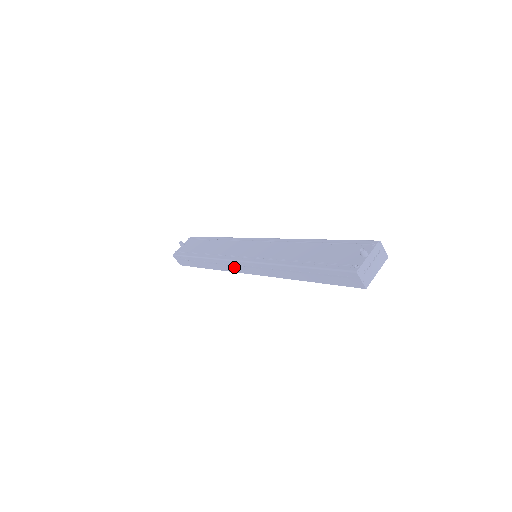
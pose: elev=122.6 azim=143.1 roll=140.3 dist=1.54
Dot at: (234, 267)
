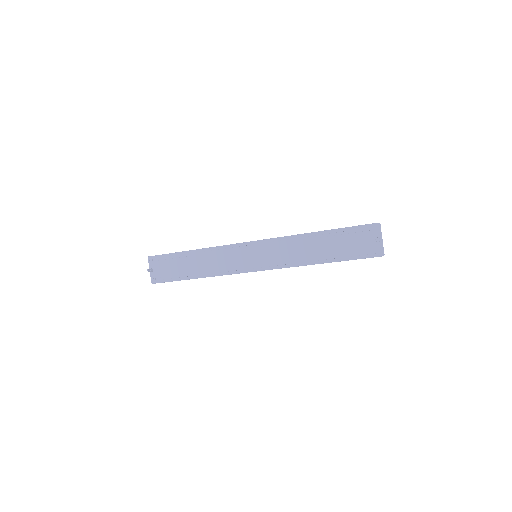
Dot at: occluded
